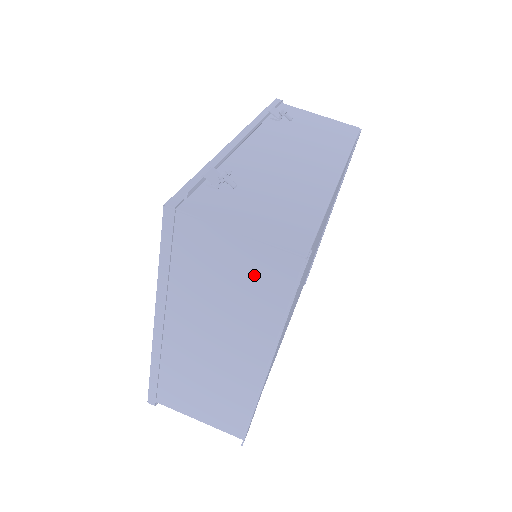
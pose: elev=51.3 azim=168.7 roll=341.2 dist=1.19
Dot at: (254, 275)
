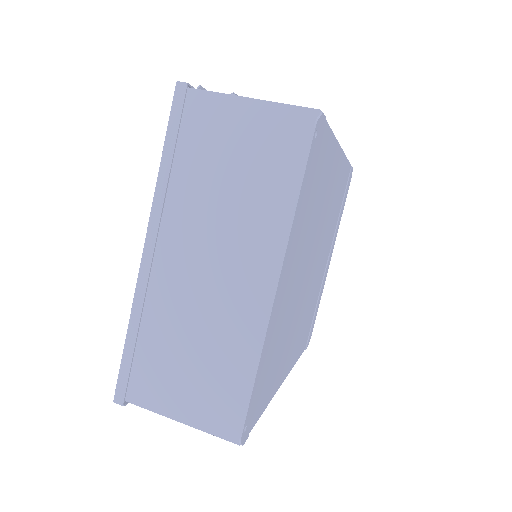
Dot at: (265, 147)
